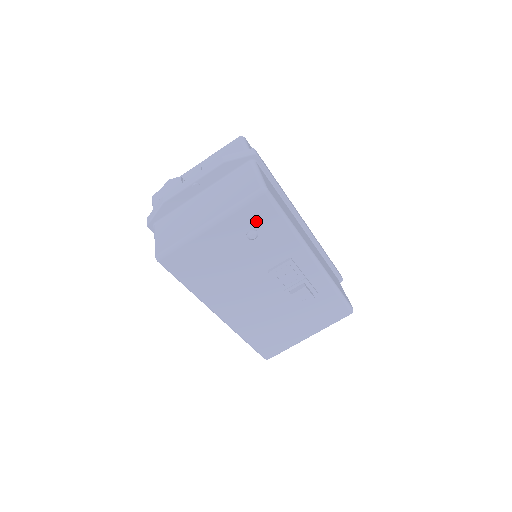
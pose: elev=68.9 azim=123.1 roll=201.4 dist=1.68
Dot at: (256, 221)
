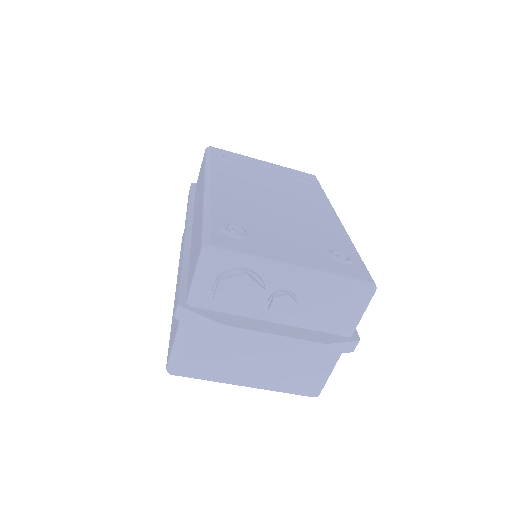
Dot at: occluded
